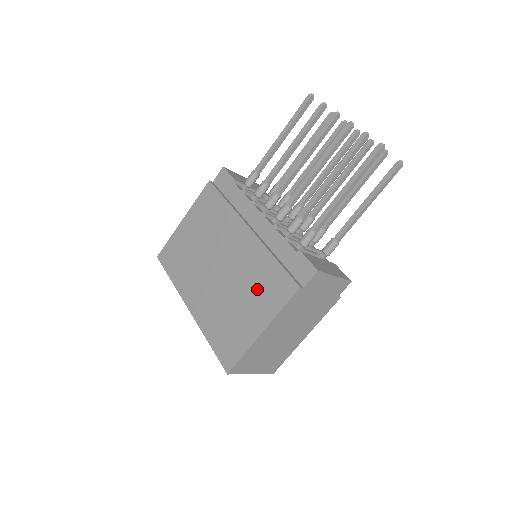
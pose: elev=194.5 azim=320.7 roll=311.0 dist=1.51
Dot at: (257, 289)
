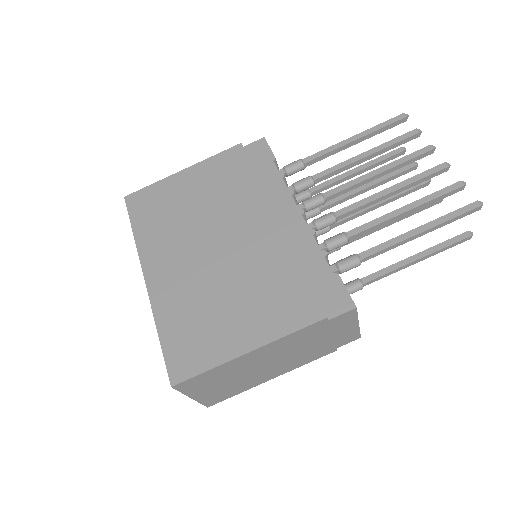
Dot at: (262, 295)
